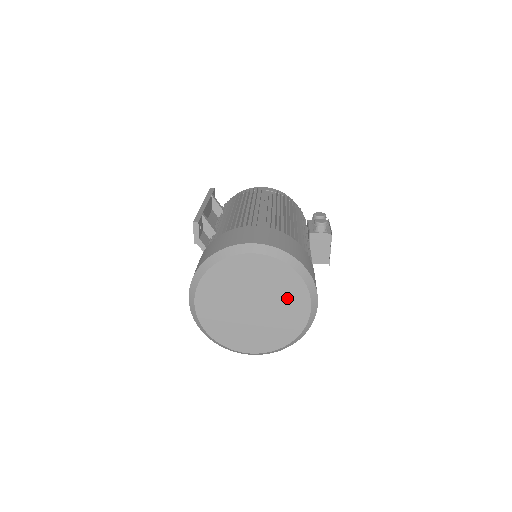
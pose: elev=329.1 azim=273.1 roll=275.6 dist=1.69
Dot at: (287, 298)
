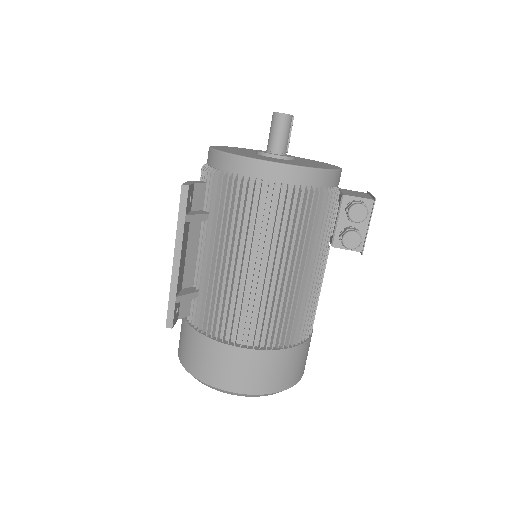
Dot at: occluded
